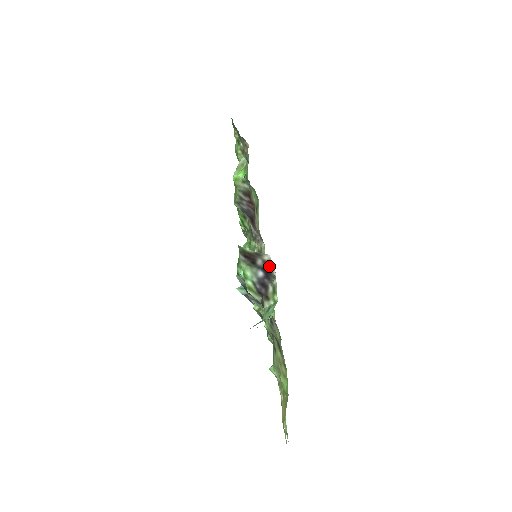
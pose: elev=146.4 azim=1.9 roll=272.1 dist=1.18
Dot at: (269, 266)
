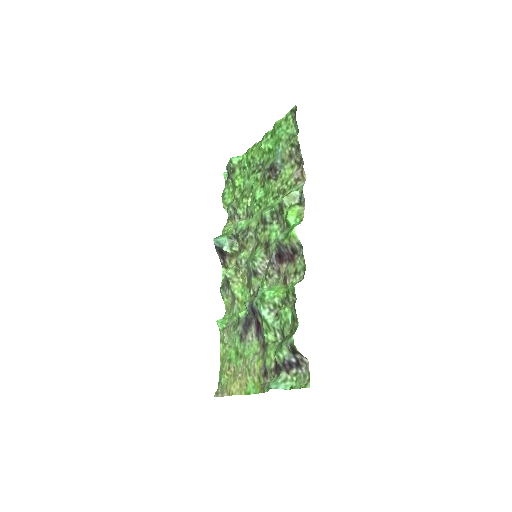
Dot at: (303, 363)
